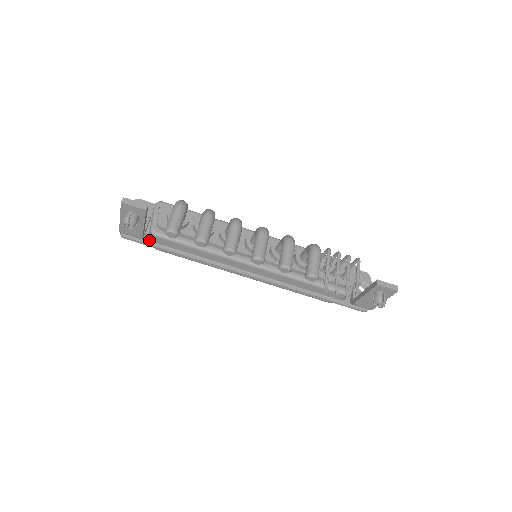
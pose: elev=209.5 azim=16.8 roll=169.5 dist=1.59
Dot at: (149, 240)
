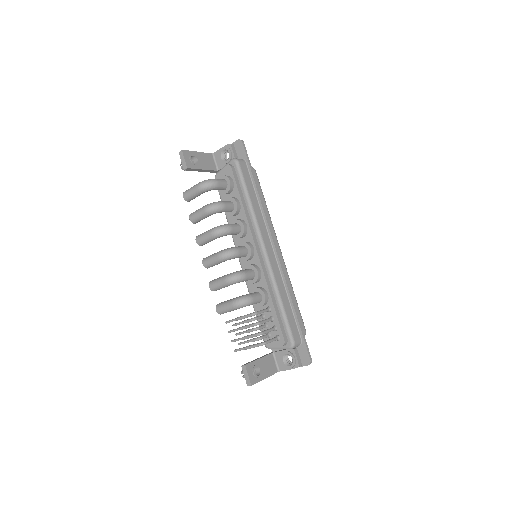
Dot at: occluded
